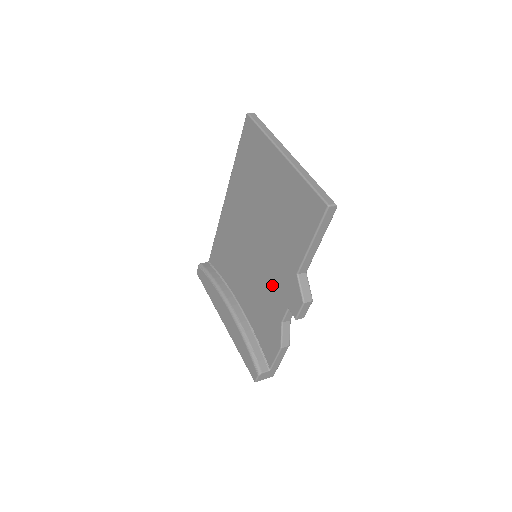
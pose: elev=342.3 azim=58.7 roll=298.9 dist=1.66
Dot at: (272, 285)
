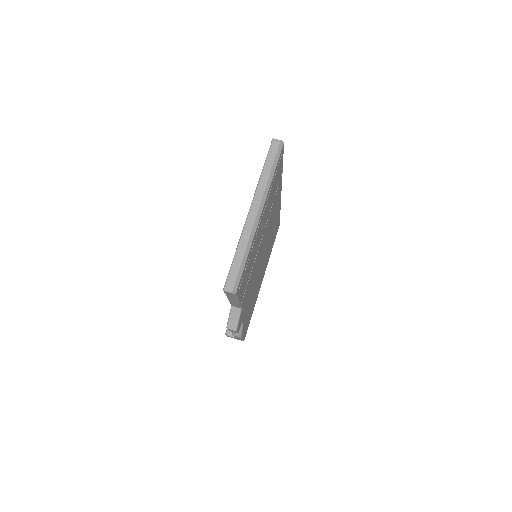
Dot at: occluded
